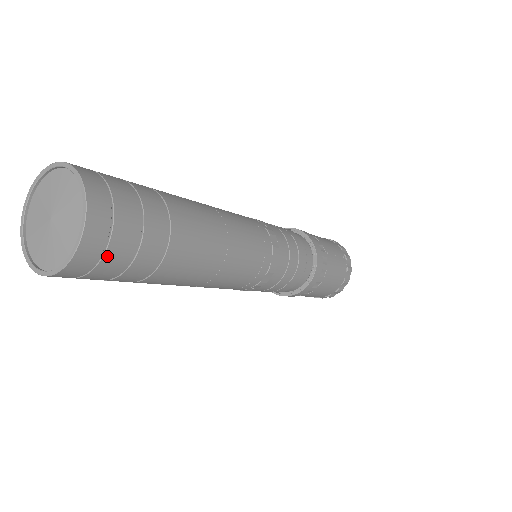
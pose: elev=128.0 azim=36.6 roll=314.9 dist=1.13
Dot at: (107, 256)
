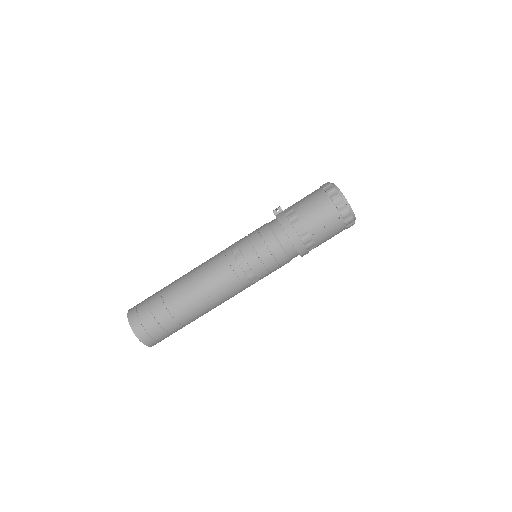
Dot at: occluded
